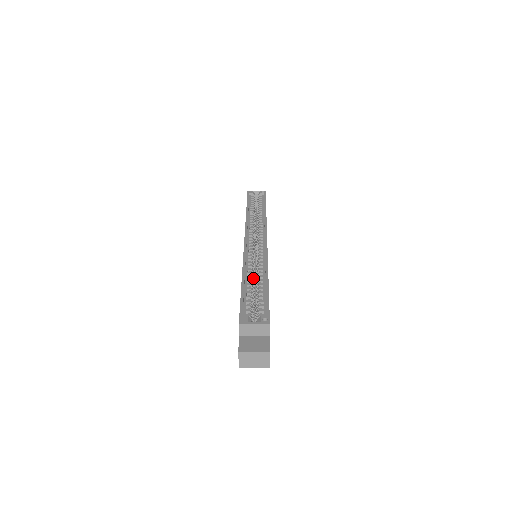
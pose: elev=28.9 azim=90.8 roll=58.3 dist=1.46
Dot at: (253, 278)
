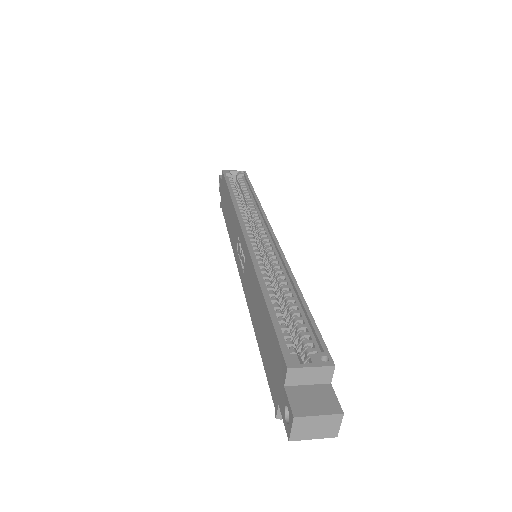
Dot at: (272, 289)
